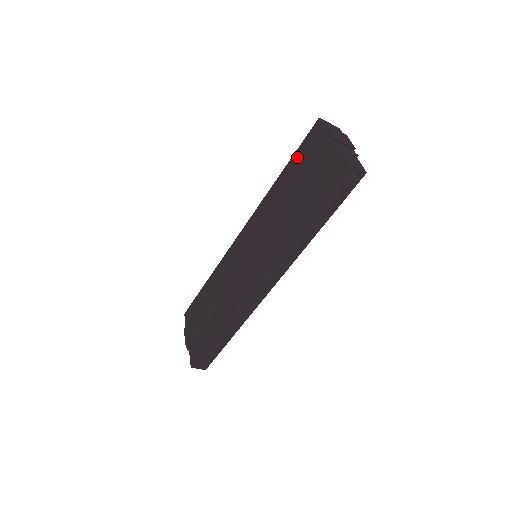
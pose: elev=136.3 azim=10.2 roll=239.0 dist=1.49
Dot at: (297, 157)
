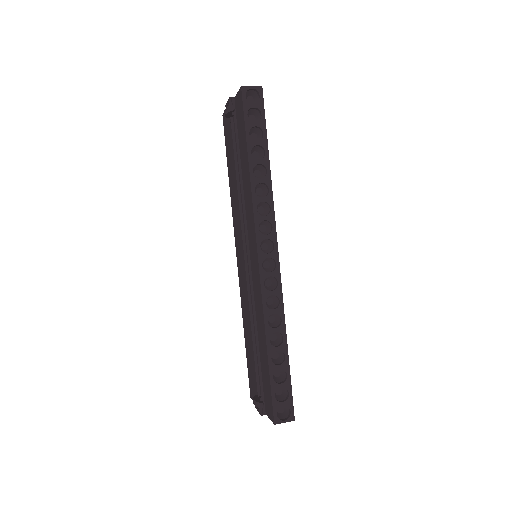
Dot at: (227, 152)
